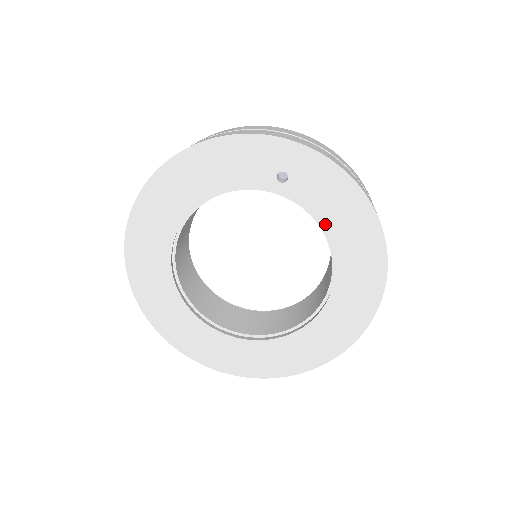
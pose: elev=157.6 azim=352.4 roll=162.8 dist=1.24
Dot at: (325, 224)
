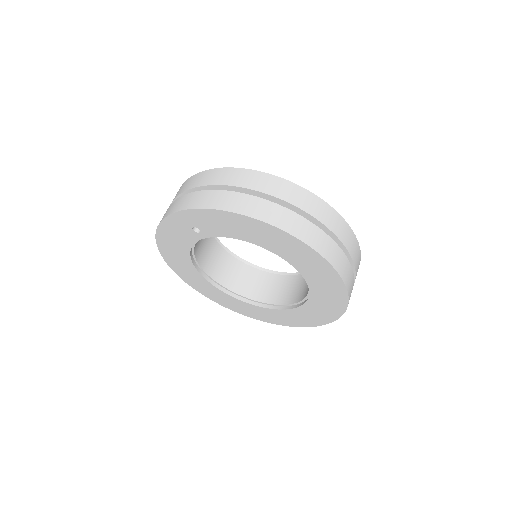
Dot at: (242, 238)
